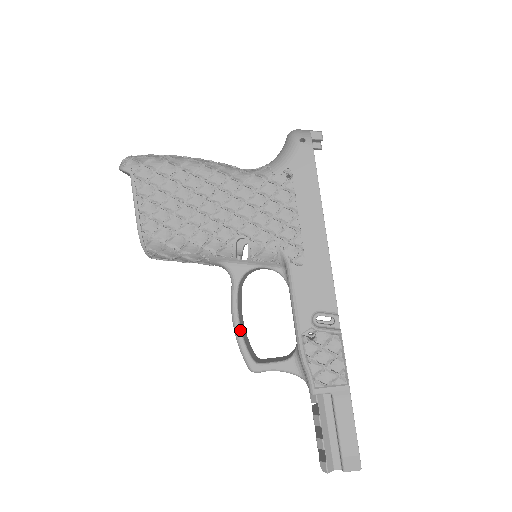
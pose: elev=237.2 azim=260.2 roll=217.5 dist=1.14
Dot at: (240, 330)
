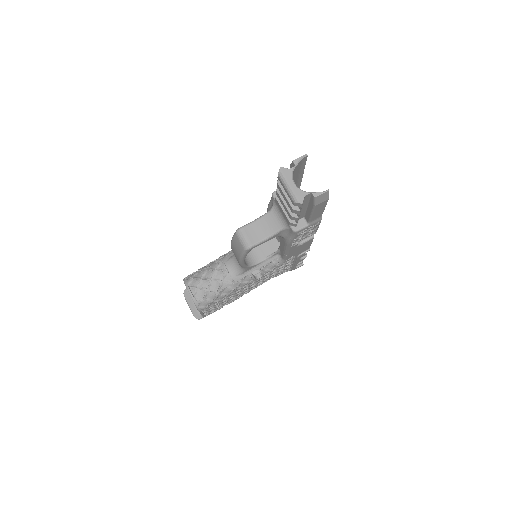
Dot at: occluded
